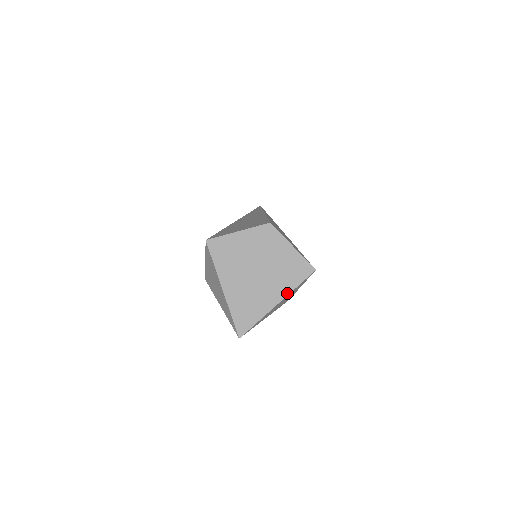
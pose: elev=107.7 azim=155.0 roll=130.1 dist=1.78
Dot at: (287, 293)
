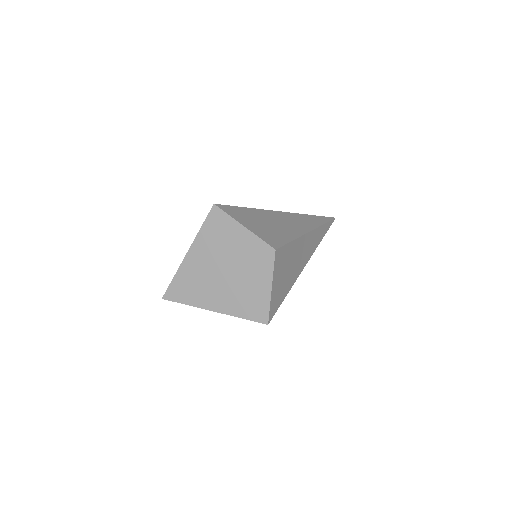
Dot at: (228, 313)
